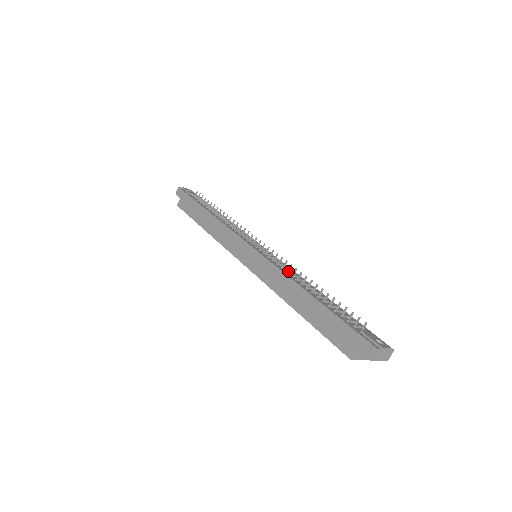
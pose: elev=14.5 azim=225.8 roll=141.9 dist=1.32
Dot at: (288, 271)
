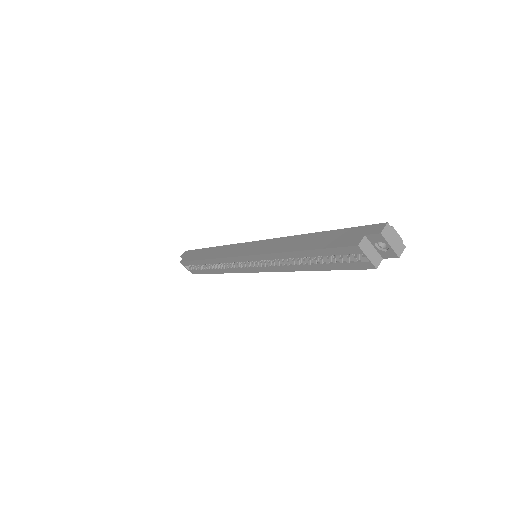
Dot at: occluded
